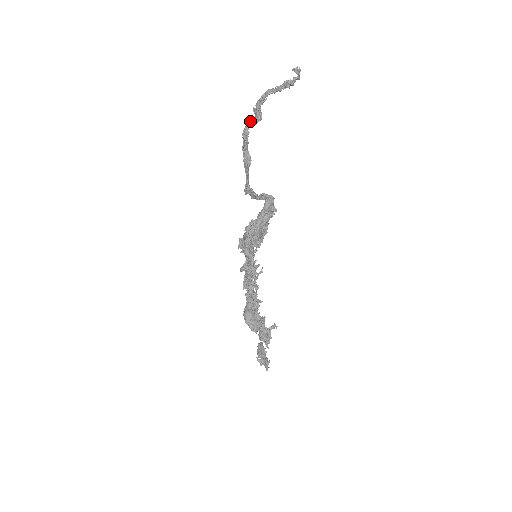
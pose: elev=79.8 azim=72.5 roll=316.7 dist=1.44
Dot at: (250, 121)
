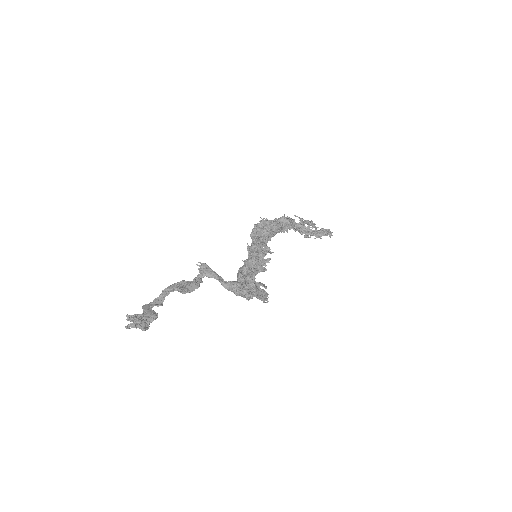
Dot at: (146, 310)
